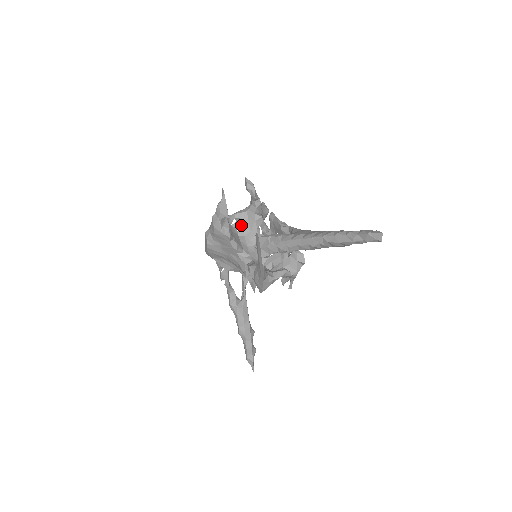
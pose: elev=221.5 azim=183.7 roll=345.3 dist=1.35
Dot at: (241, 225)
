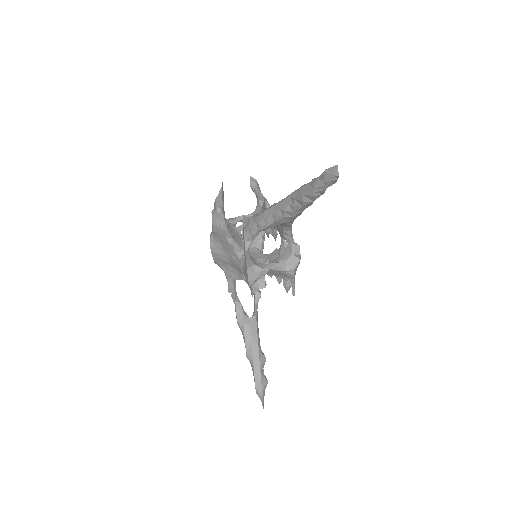
Dot at: occluded
